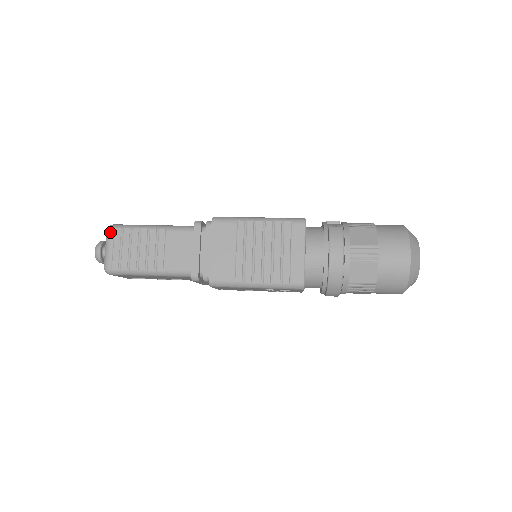
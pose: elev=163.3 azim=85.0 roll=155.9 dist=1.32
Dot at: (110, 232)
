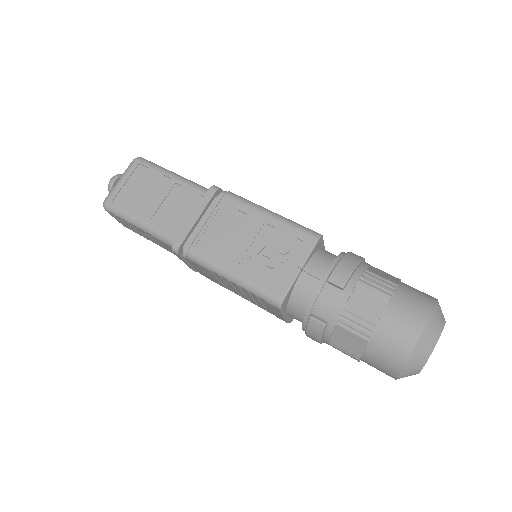
Dot at: occluded
